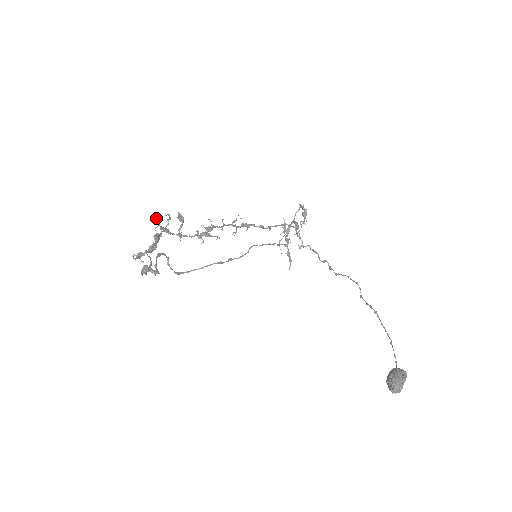
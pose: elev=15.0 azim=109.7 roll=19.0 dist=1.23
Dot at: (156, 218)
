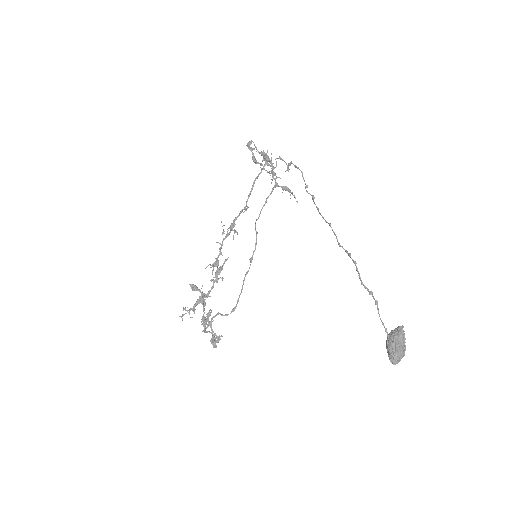
Dot at: (182, 315)
